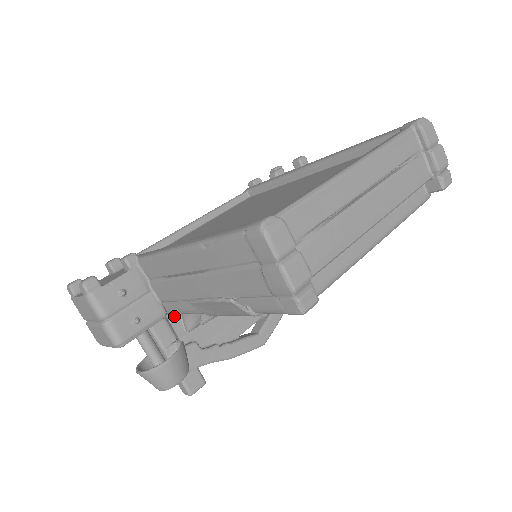
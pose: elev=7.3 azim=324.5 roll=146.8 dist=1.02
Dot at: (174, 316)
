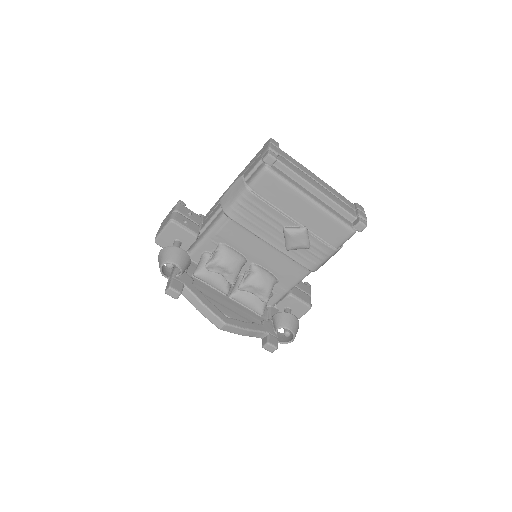
Dot at: (193, 267)
